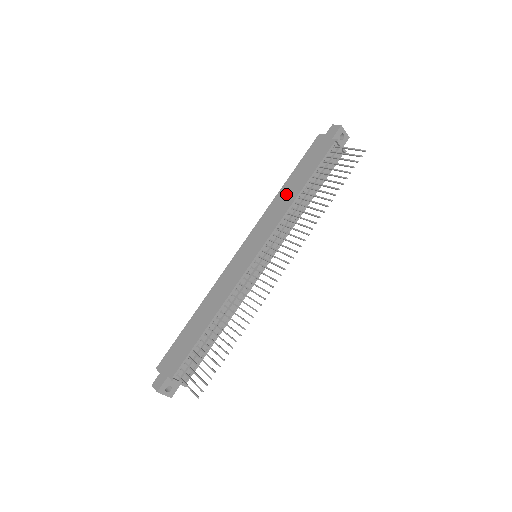
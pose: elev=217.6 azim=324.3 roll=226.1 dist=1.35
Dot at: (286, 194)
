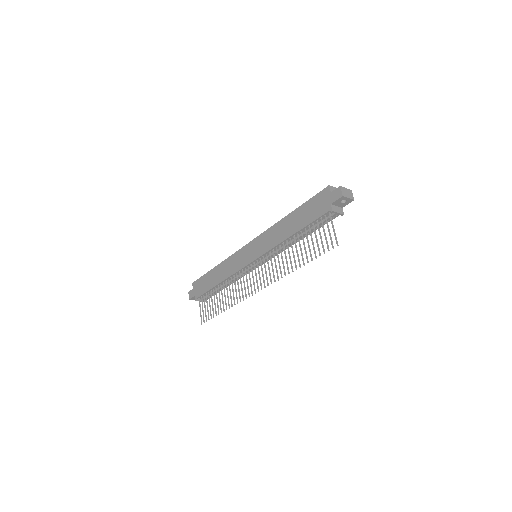
Dot at: (285, 227)
